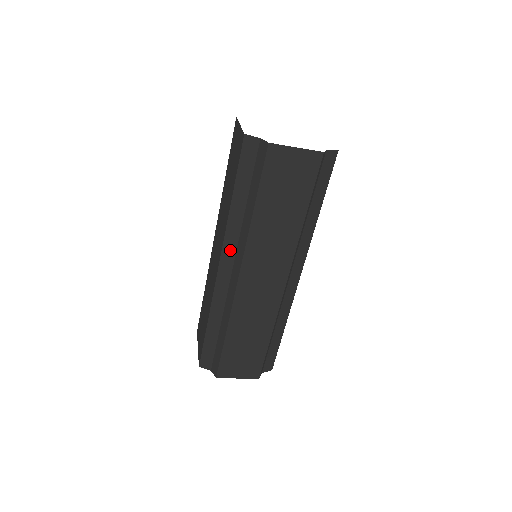
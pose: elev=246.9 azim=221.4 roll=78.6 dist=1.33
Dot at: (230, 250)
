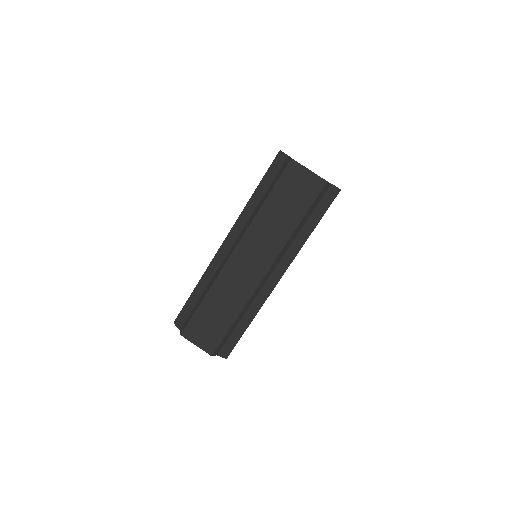
Dot at: (236, 231)
